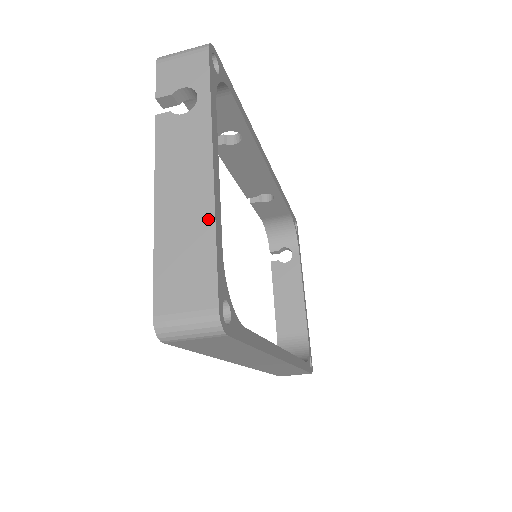
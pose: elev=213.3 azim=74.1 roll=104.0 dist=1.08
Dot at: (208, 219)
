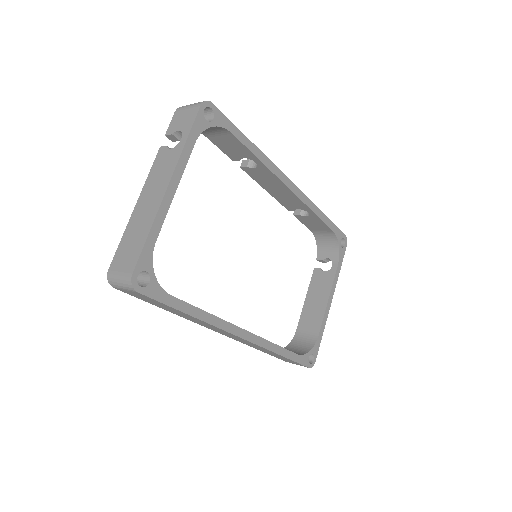
Dot at: (151, 219)
